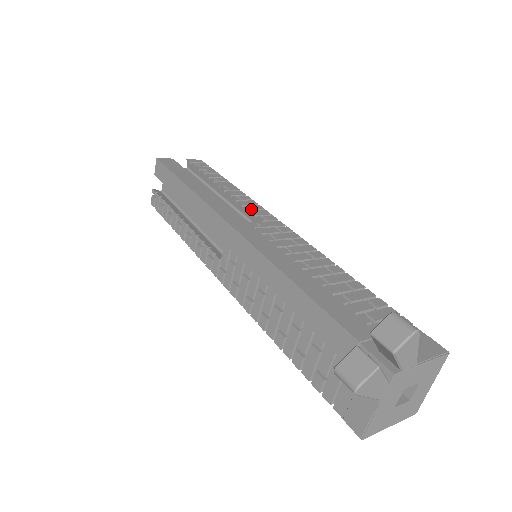
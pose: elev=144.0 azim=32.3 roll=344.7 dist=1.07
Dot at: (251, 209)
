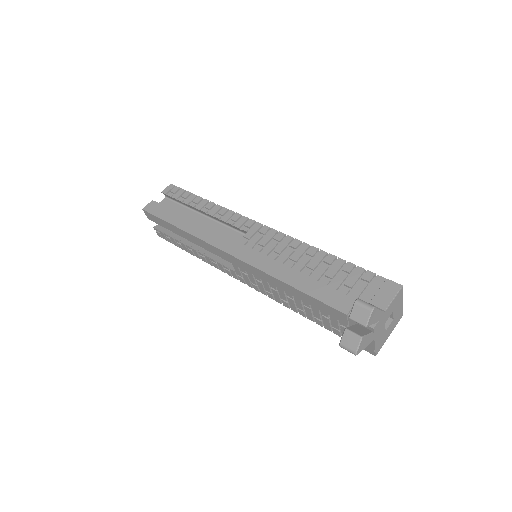
Dot at: (233, 223)
